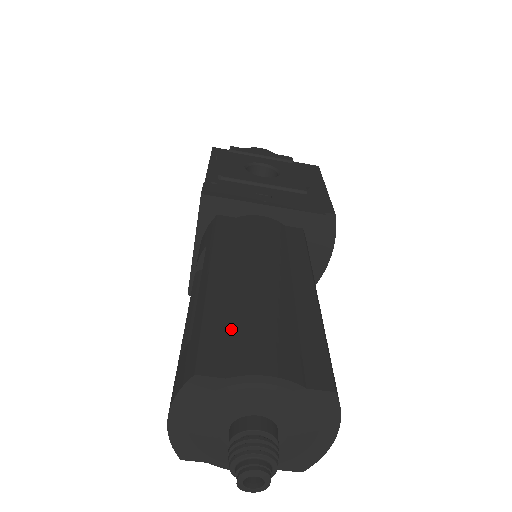
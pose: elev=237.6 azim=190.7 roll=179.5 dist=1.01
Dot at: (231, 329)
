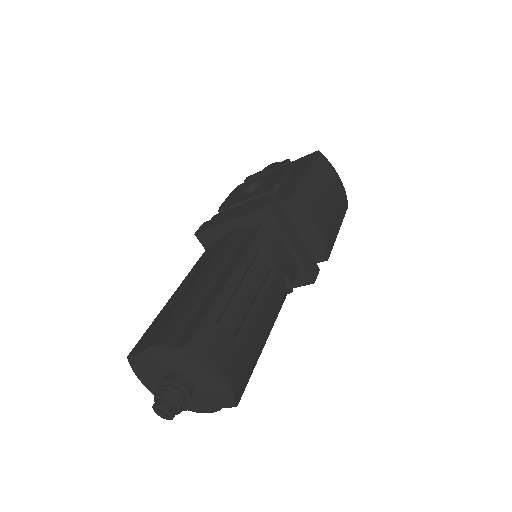
Dot at: (160, 324)
